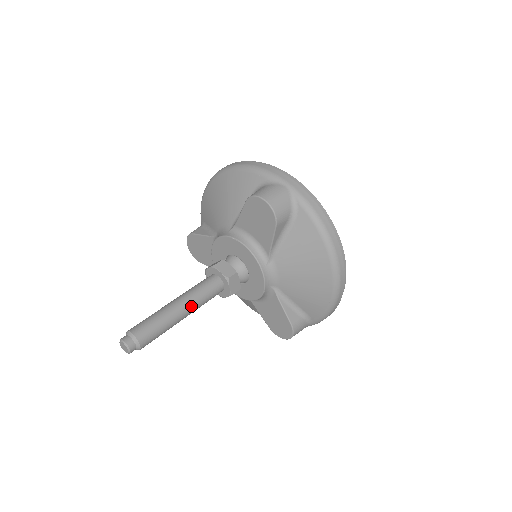
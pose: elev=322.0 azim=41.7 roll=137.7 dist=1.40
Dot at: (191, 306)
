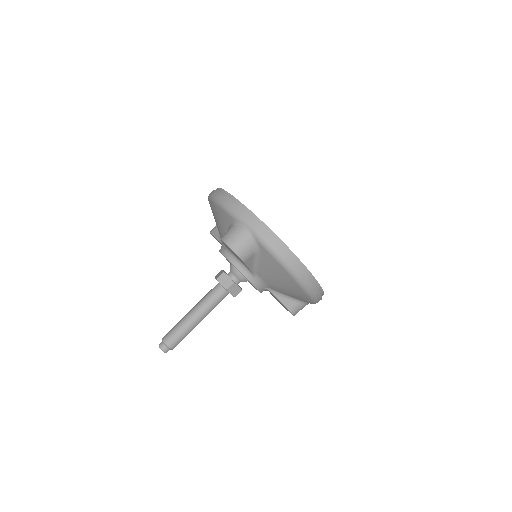
Dot at: (203, 314)
